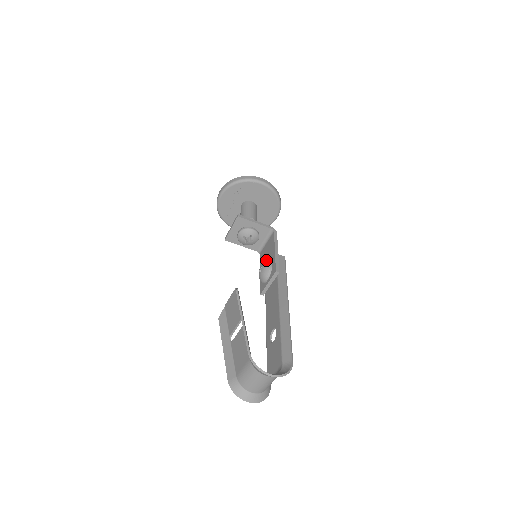
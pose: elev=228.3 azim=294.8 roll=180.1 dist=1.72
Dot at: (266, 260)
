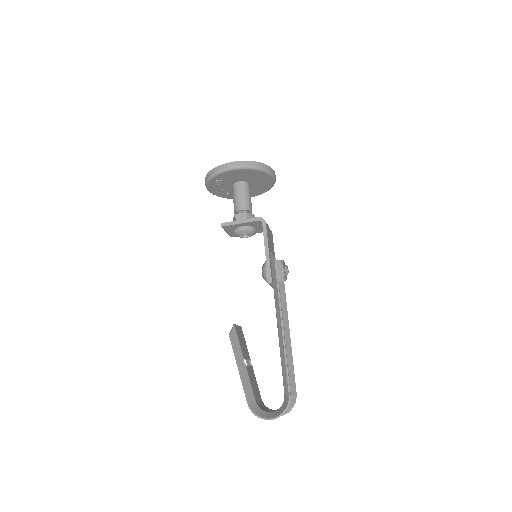
Dot at: occluded
